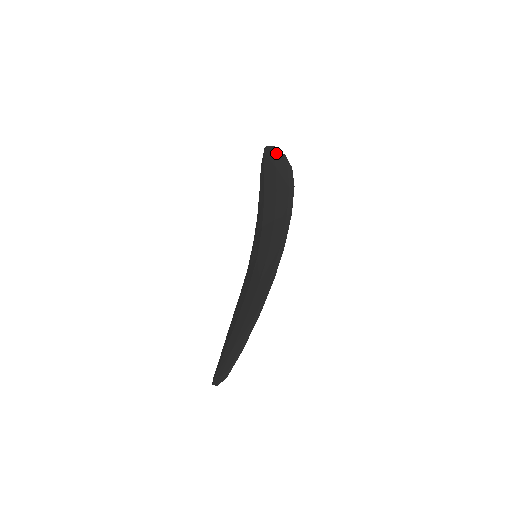
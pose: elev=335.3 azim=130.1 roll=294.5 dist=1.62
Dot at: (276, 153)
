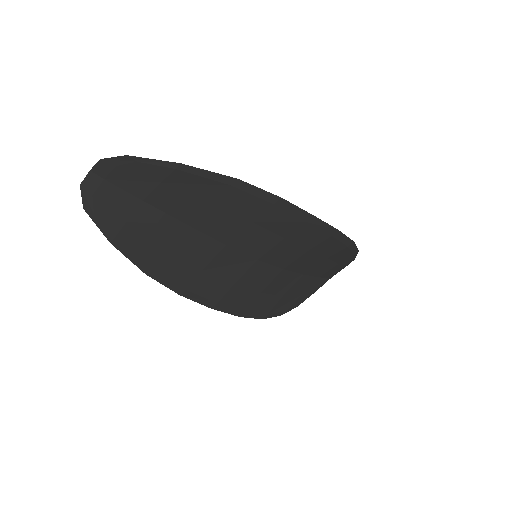
Dot at: occluded
